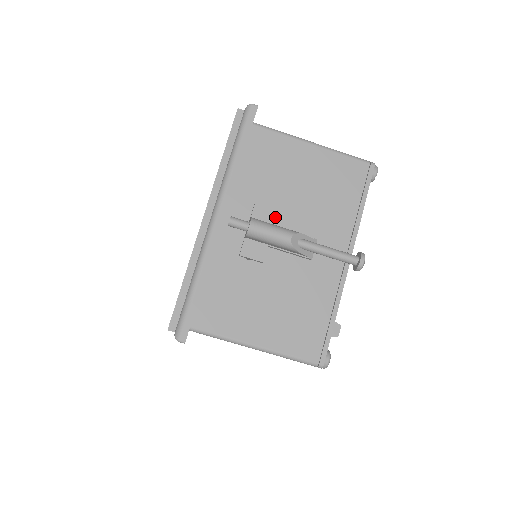
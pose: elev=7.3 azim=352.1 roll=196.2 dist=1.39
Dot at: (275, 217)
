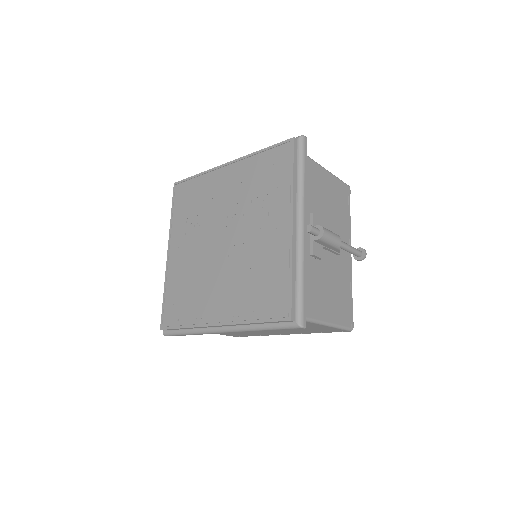
Dot at: occluded
